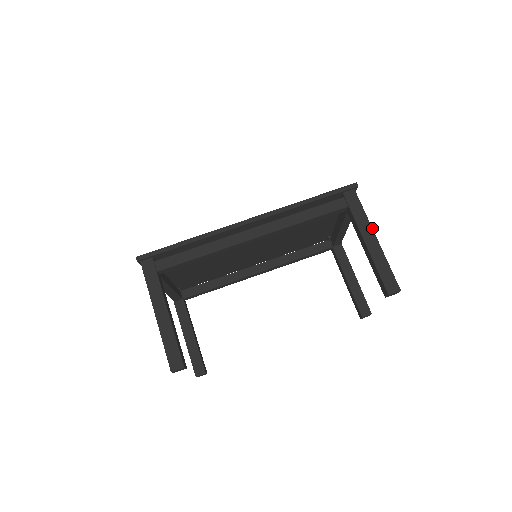
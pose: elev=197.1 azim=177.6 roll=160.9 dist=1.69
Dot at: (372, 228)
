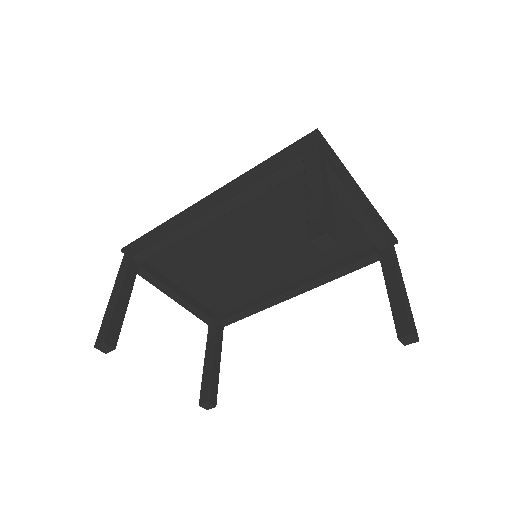
Dot at: (319, 170)
